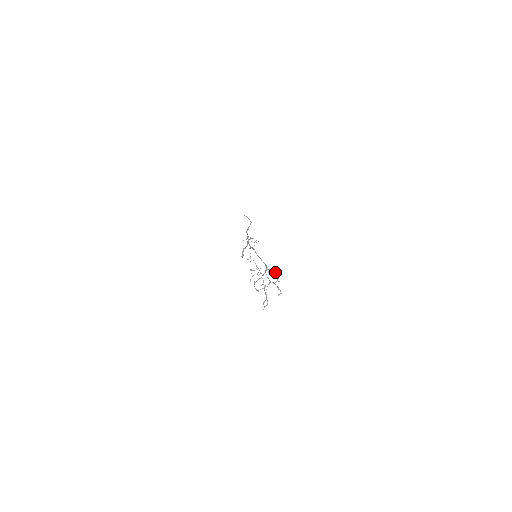
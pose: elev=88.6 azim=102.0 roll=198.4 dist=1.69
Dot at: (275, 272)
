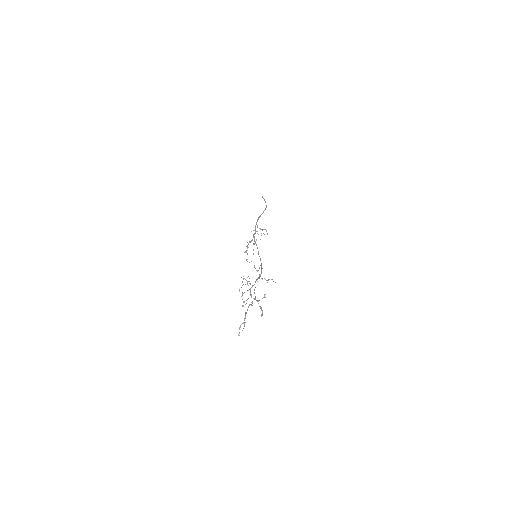
Dot at: (267, 282)
